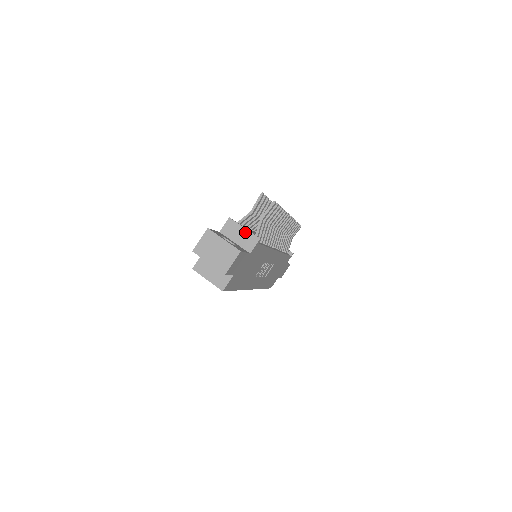
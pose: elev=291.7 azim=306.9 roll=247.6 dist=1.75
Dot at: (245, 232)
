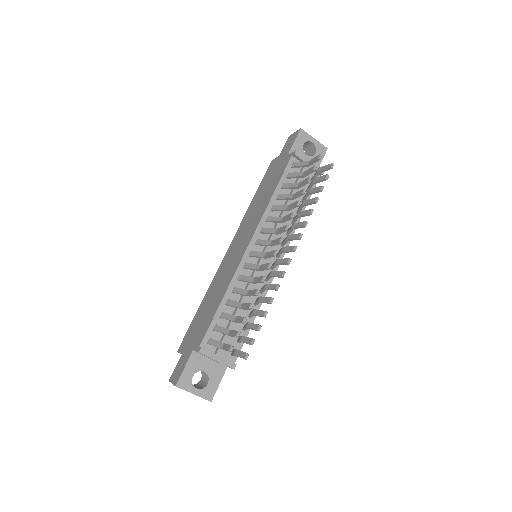
Dot at: occluded
